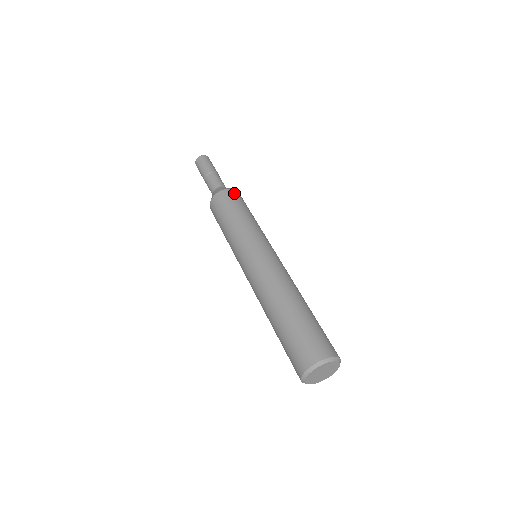
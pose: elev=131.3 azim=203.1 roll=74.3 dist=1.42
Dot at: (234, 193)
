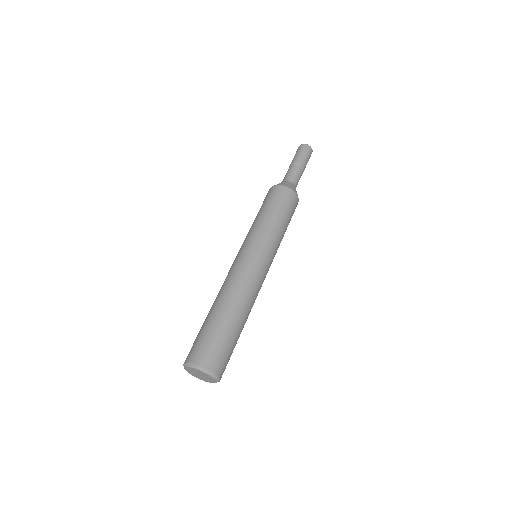
Dot at: (284, 192)
